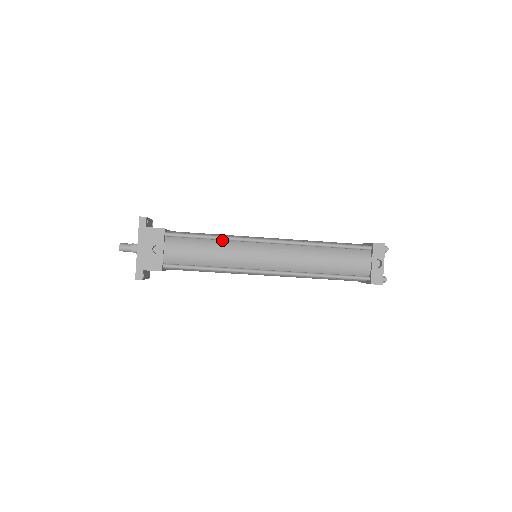
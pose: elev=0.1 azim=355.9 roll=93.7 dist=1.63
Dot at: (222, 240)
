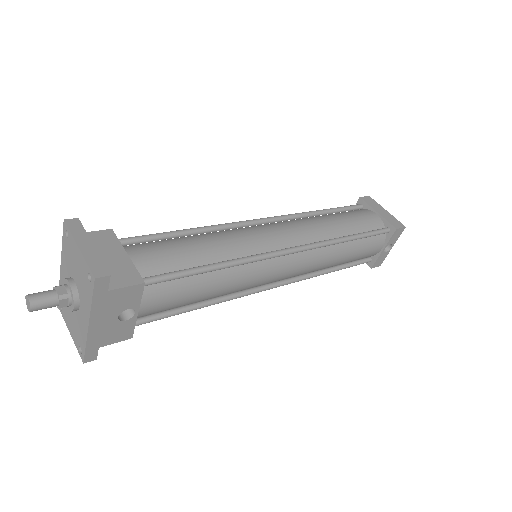
Dot at: (229, 265)
